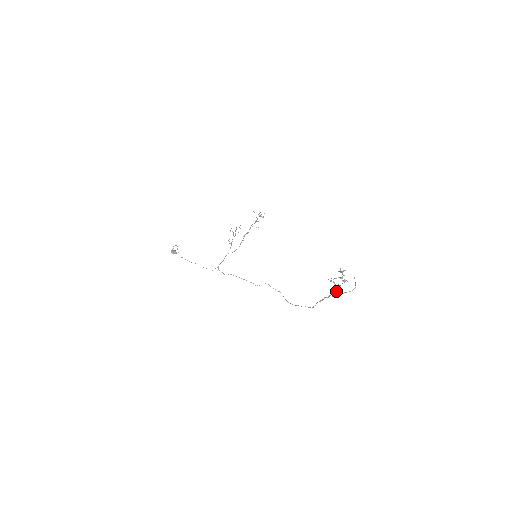
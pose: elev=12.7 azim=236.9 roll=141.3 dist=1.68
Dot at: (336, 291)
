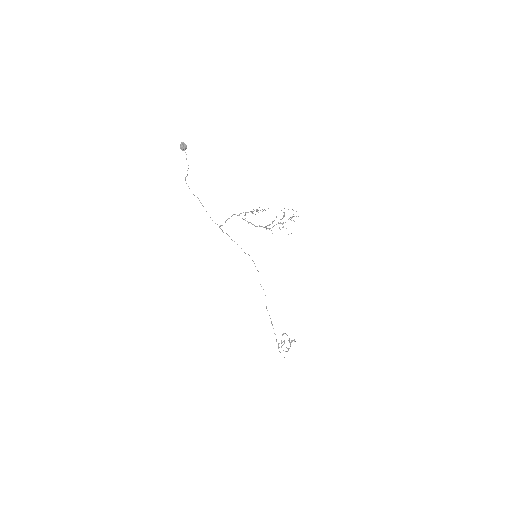
Dot at: (278, 347)
